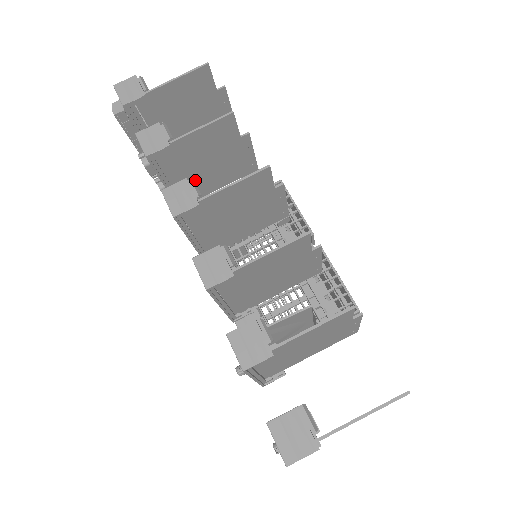
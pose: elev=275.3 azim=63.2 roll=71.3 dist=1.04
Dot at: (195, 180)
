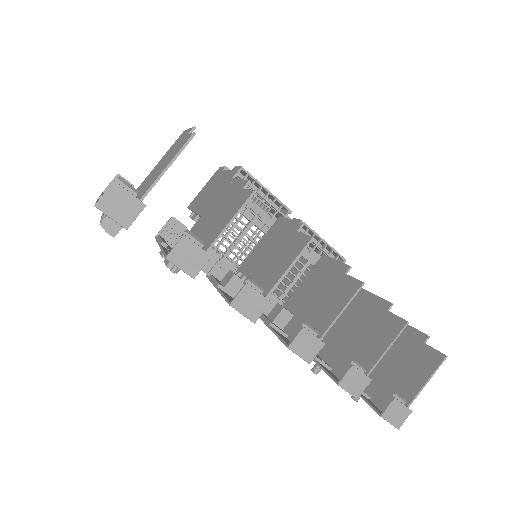
Dot at: (197, 235)
